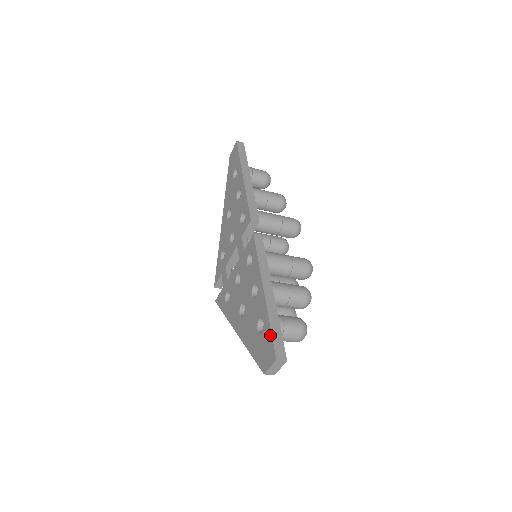
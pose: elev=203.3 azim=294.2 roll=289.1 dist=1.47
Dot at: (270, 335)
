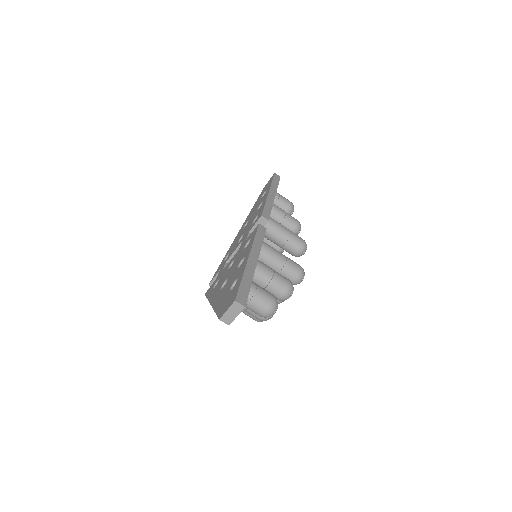
Dot at: (238, 285)
